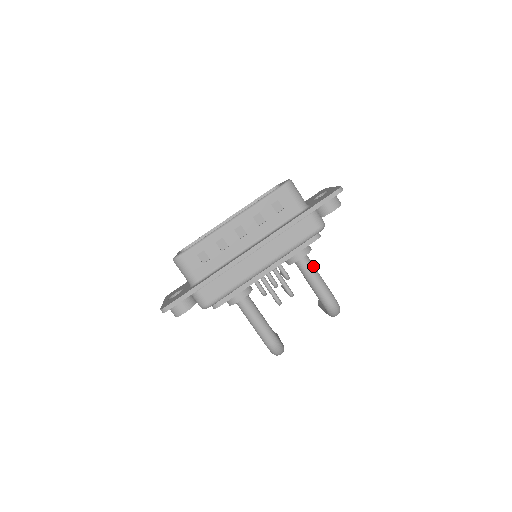
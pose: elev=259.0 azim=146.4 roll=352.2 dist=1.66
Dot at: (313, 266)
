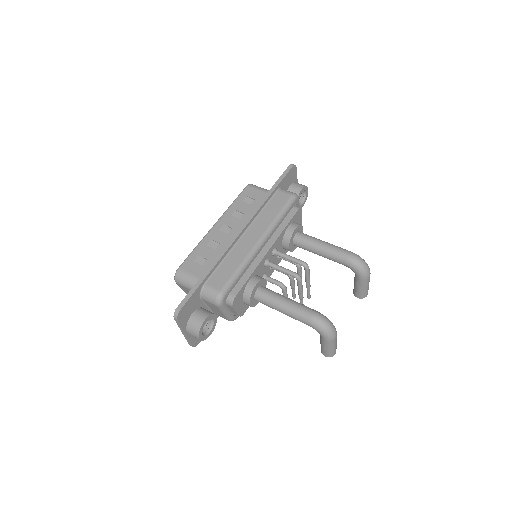
Dot at: (312, 237)
